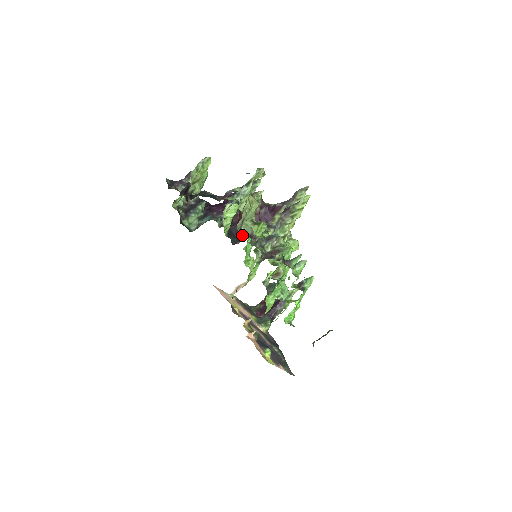
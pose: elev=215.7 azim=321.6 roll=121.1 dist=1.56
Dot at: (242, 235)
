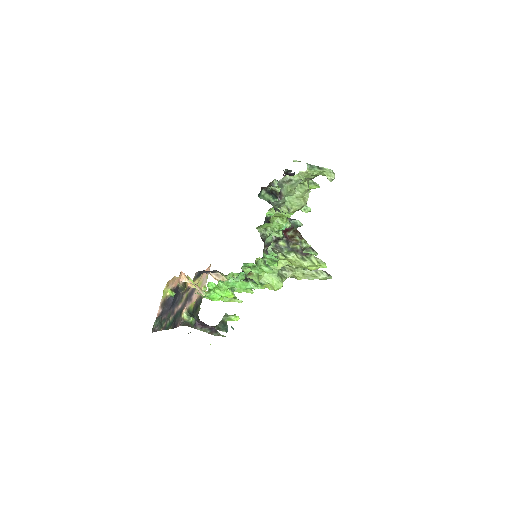
Dot at: (279, 185)
